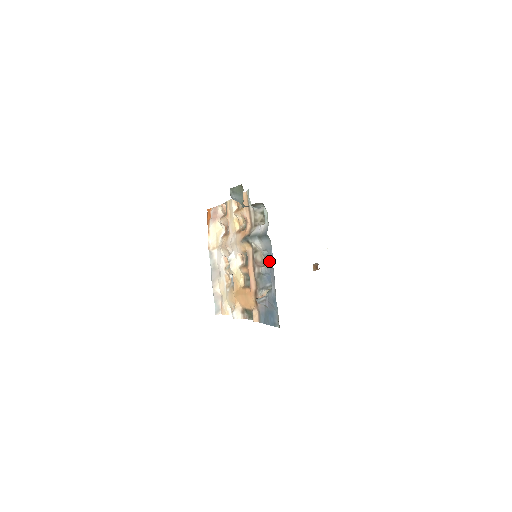
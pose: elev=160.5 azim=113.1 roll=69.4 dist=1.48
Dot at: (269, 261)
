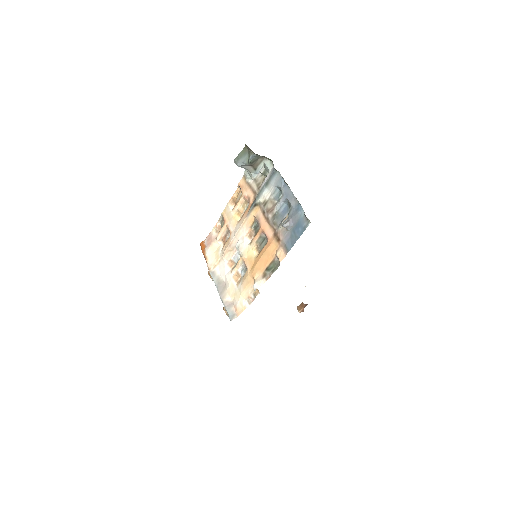
Dot at: (282, 191)
